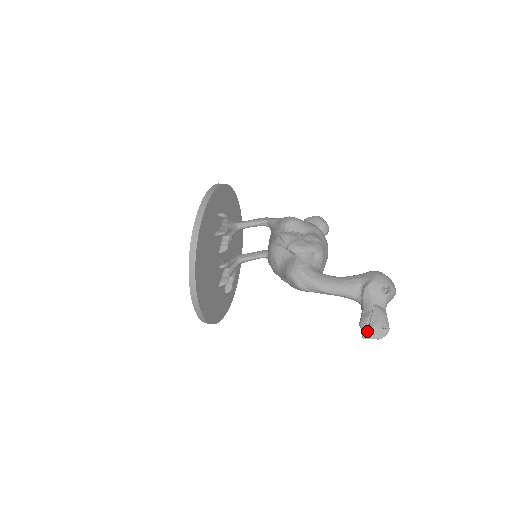
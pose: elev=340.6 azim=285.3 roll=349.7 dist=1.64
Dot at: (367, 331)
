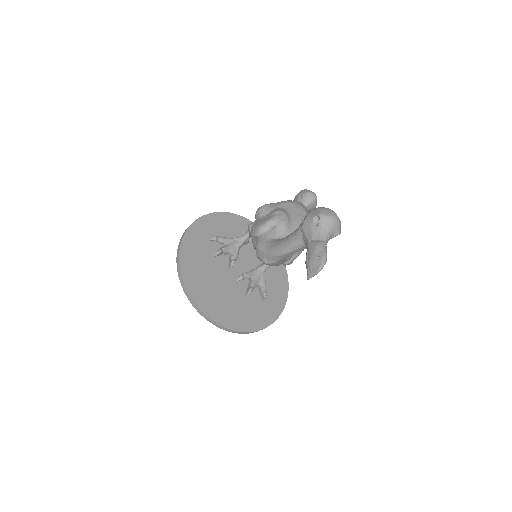
Dot at: (307, 271)
